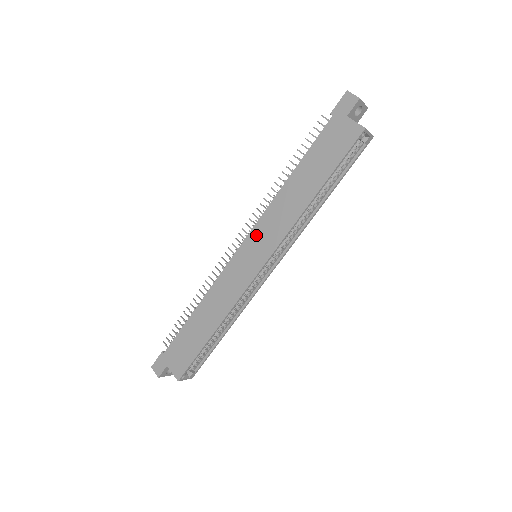
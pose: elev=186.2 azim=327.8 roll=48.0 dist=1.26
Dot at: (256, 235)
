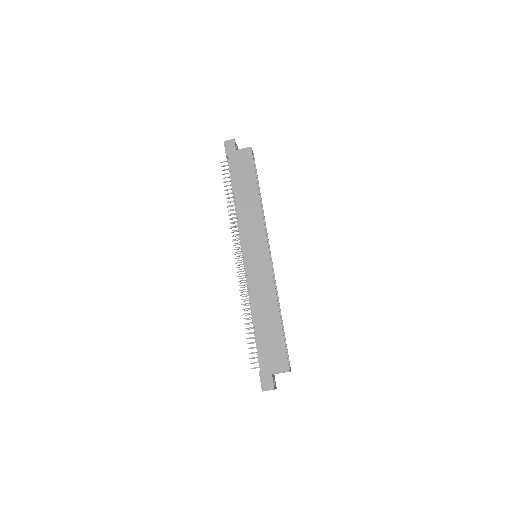
Dot at: (247, 241)
